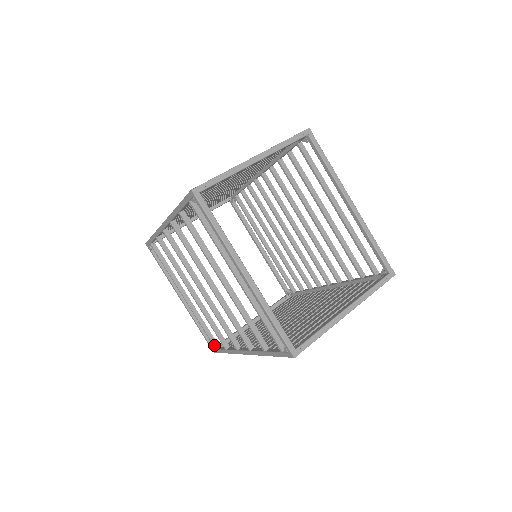
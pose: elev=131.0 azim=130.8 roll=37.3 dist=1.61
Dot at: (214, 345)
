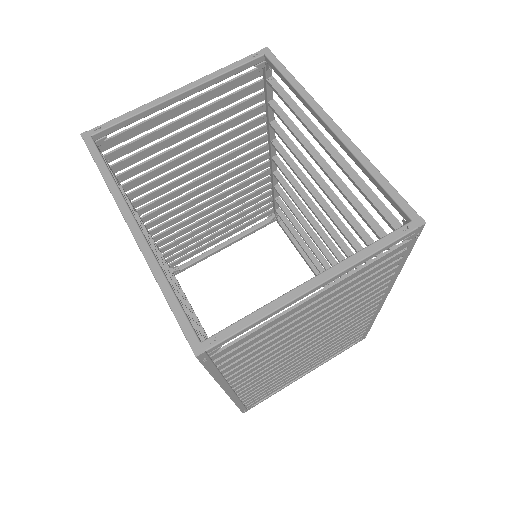
Dot at: occluded
